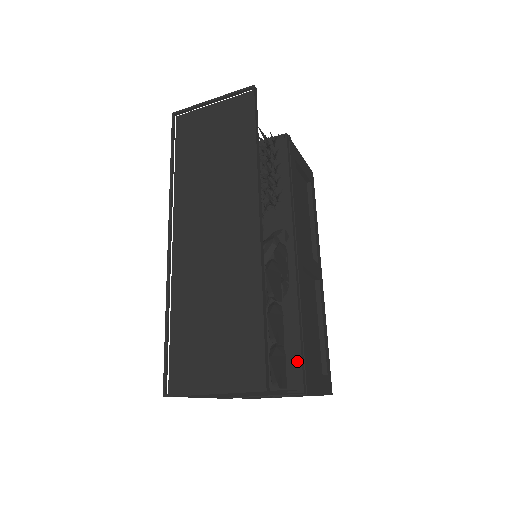
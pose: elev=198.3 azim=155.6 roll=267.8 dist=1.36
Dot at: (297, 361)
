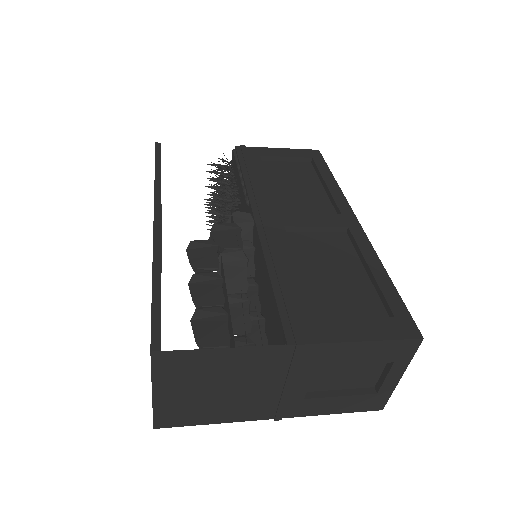
Dot at: occluded
